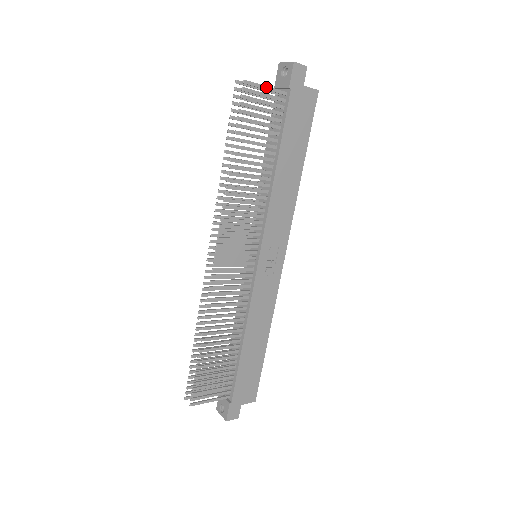
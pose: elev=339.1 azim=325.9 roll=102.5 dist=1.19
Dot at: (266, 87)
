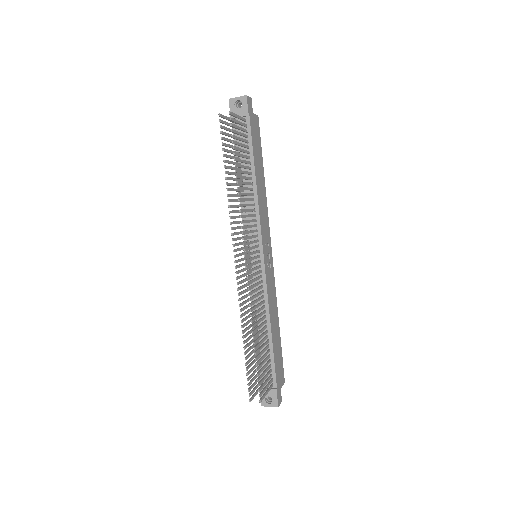
Dot at: (238, 116)
